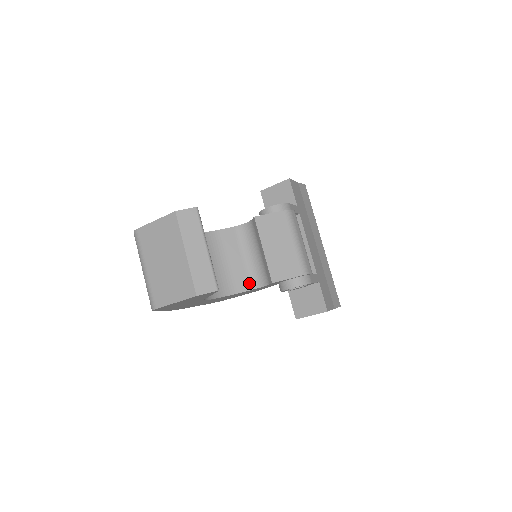
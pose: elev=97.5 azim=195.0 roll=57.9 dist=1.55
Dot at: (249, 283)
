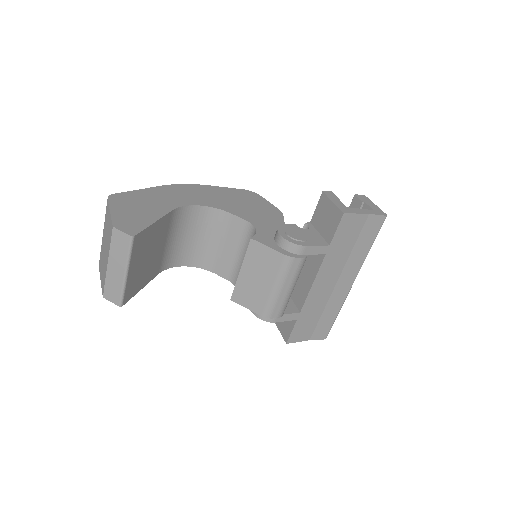
Dot at: (230, 274)
